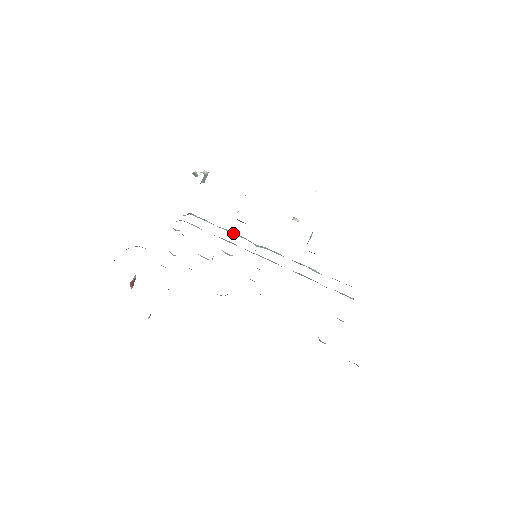
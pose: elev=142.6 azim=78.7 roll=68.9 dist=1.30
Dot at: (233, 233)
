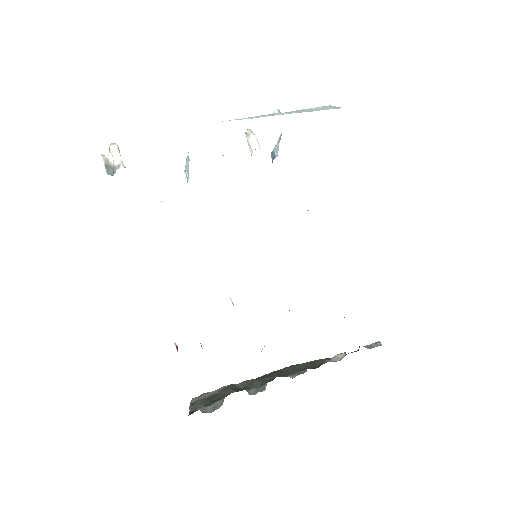
Dot at: occluded
